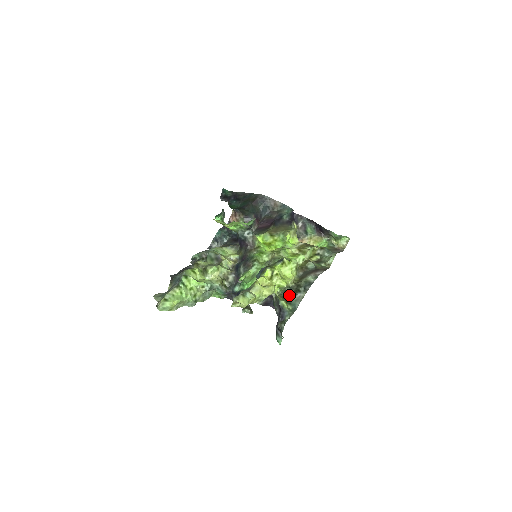
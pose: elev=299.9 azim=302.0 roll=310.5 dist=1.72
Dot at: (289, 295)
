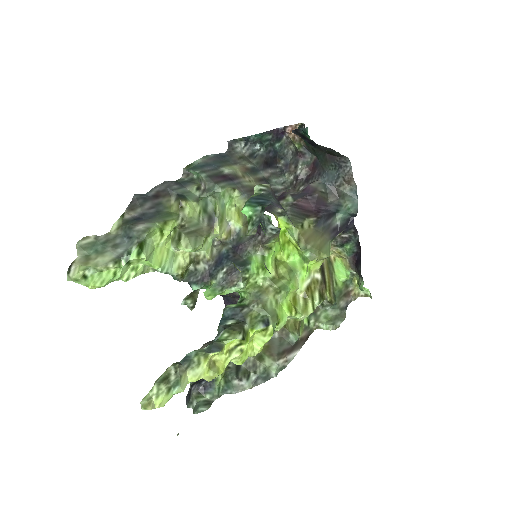
Dot at: (235, 369)
